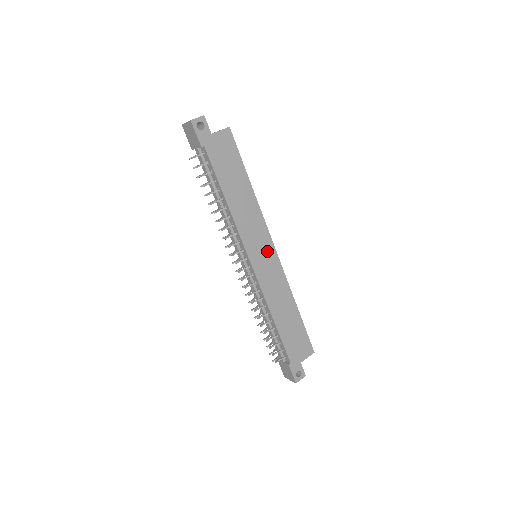
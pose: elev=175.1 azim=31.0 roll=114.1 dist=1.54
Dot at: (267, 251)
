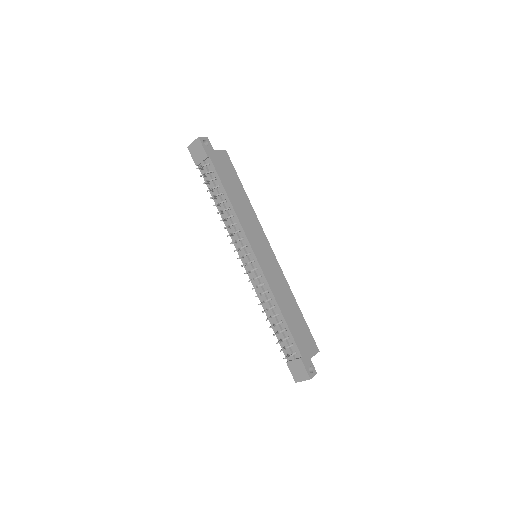
Dot at: (266, 249)
